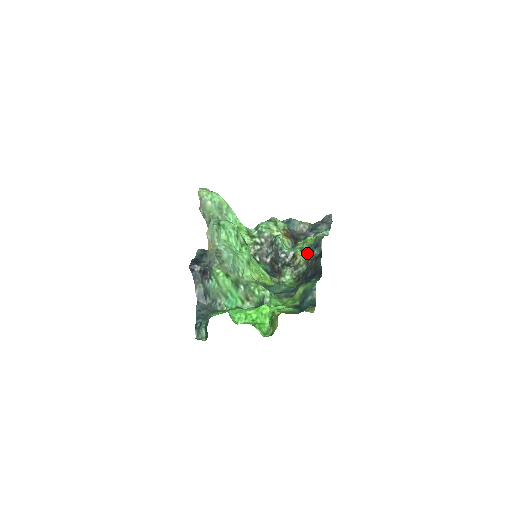
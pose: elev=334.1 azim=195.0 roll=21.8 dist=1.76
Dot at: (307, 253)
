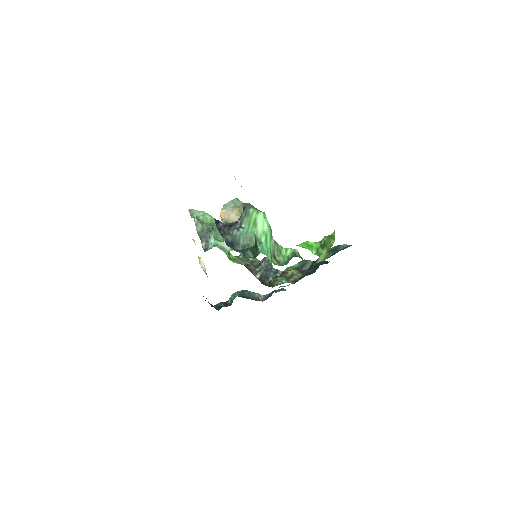
Dot at: occluded
